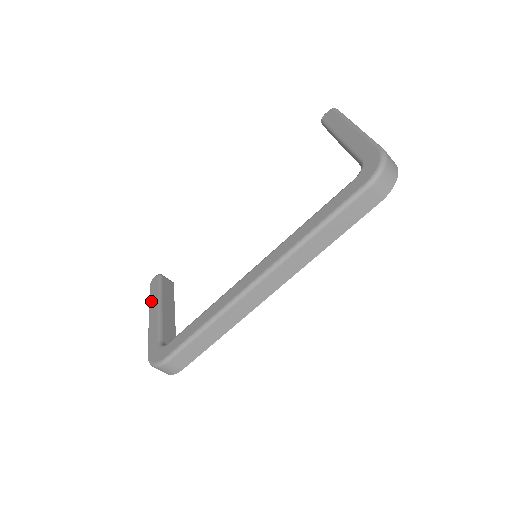
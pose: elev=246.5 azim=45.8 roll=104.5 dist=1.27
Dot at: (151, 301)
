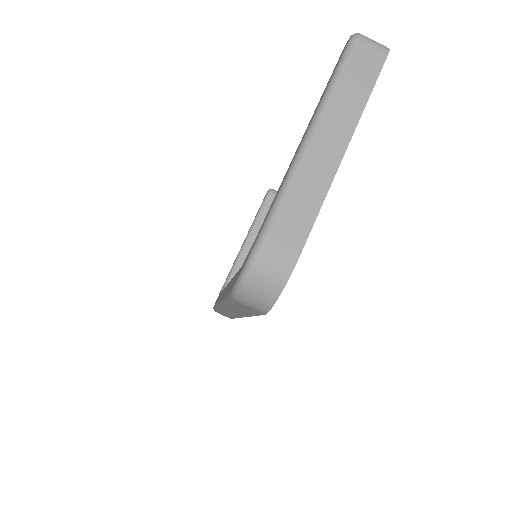
Dot at: occluded
